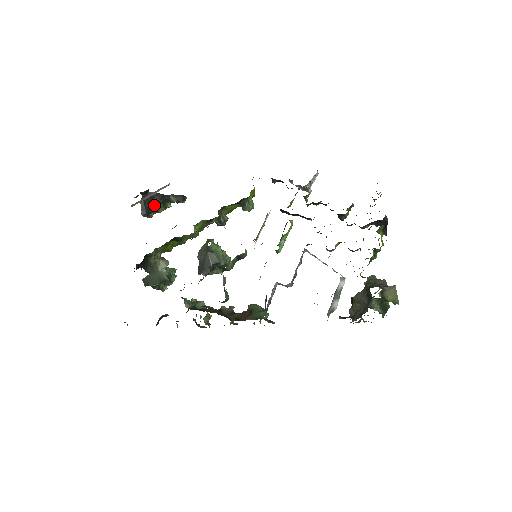
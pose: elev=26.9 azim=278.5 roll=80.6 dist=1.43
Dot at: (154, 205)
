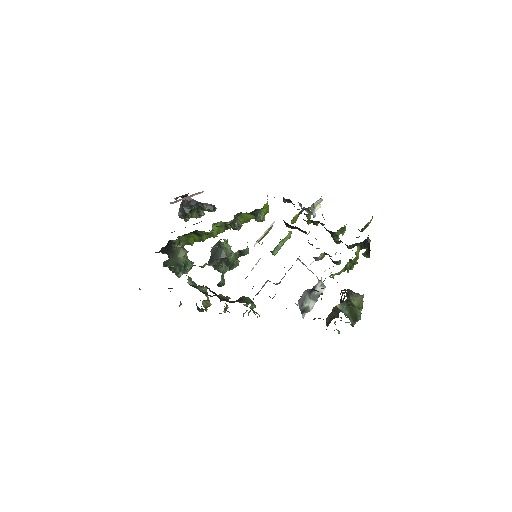
Dot at: (190, 209)
